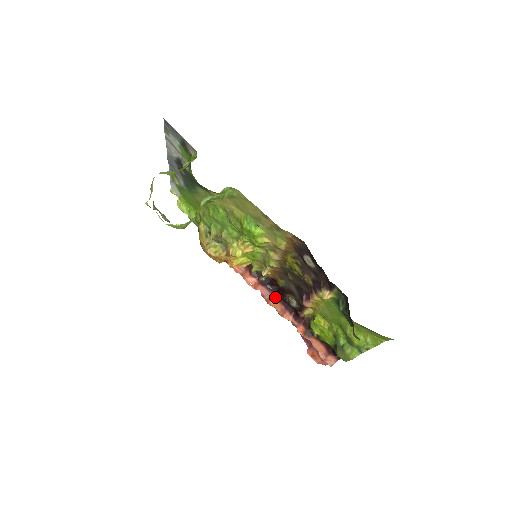
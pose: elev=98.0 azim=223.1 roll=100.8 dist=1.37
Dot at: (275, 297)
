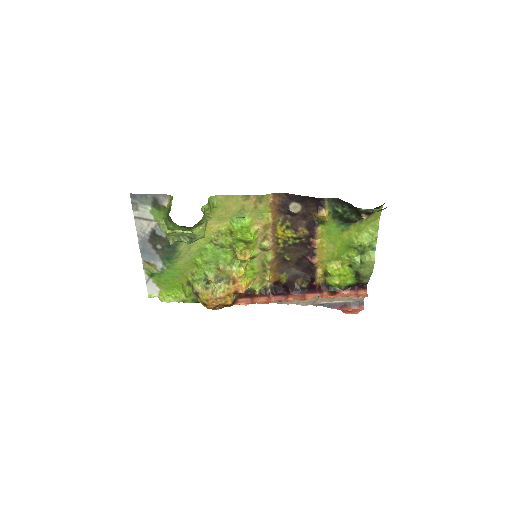
Dot at: (288, 294)
